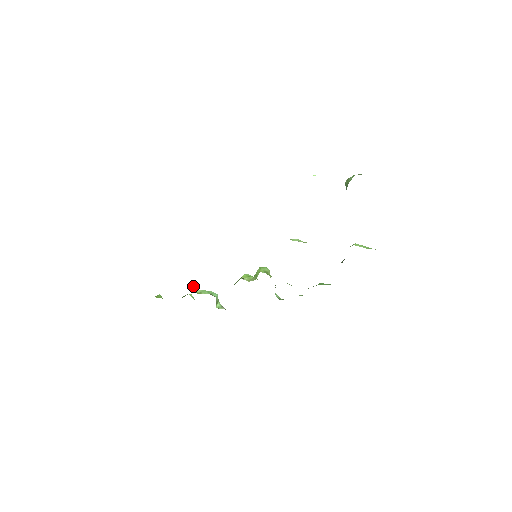
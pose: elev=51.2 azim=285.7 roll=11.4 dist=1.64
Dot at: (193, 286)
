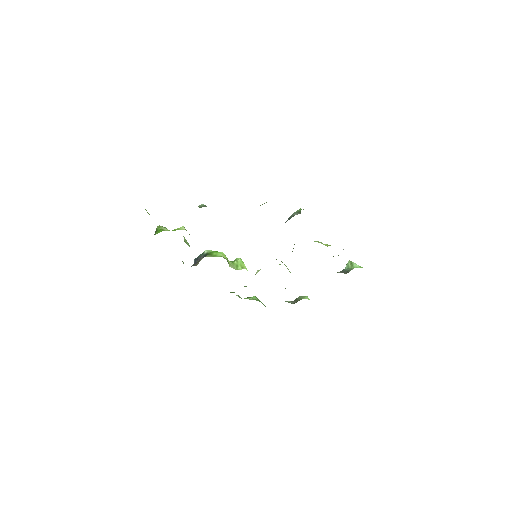
Dot at: occluded
